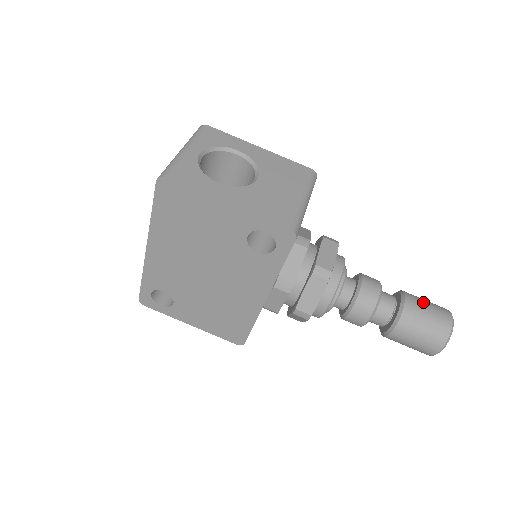
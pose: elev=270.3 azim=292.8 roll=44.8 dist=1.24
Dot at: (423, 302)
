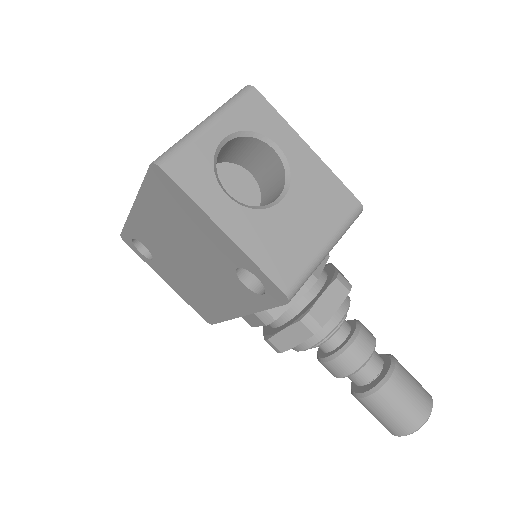
Dot at: (409, 385)
